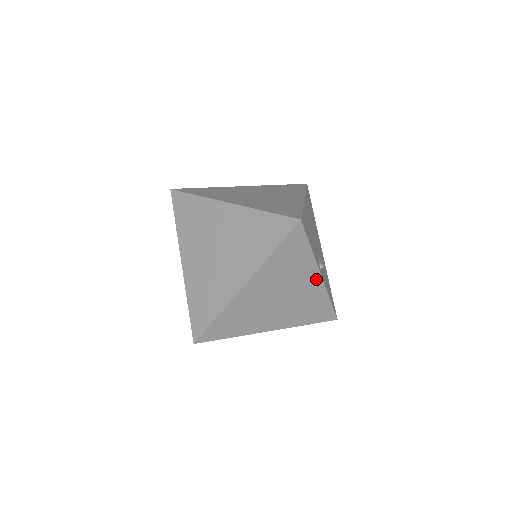
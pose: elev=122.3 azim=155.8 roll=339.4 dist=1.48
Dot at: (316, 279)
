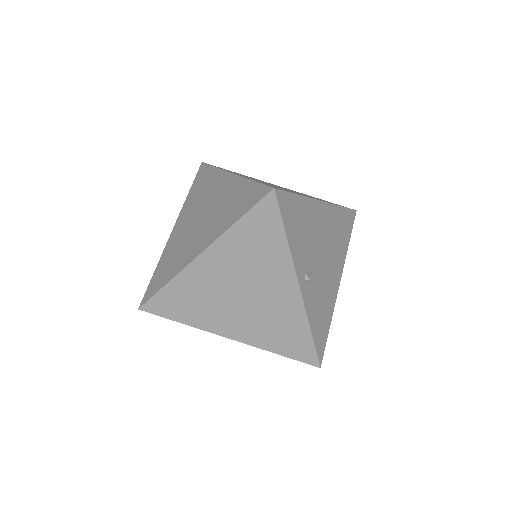
Dot at: (292, 288)
